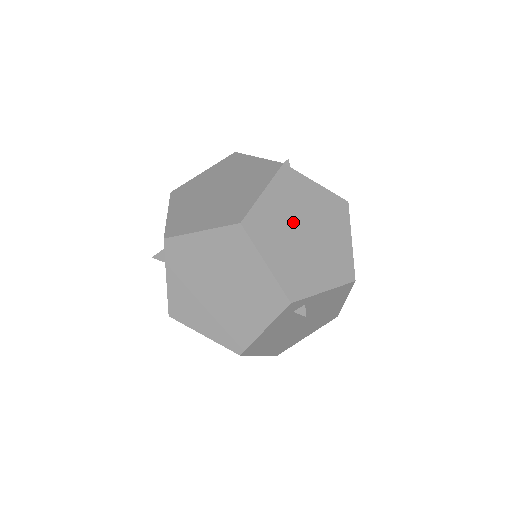
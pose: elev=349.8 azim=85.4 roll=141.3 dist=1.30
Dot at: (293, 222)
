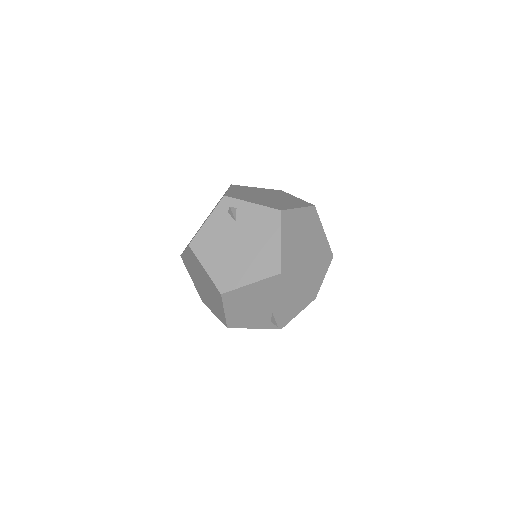
Dot at: (263, 194)
